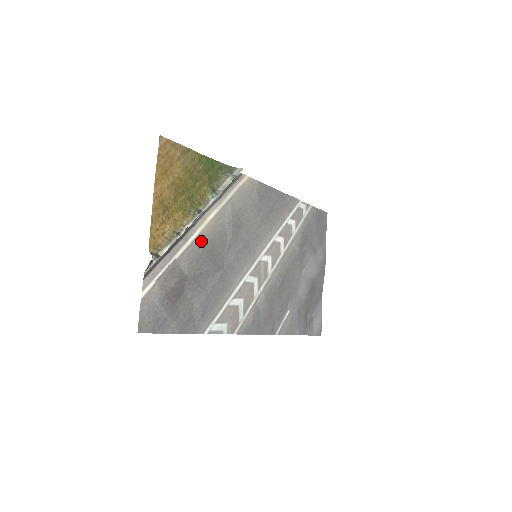
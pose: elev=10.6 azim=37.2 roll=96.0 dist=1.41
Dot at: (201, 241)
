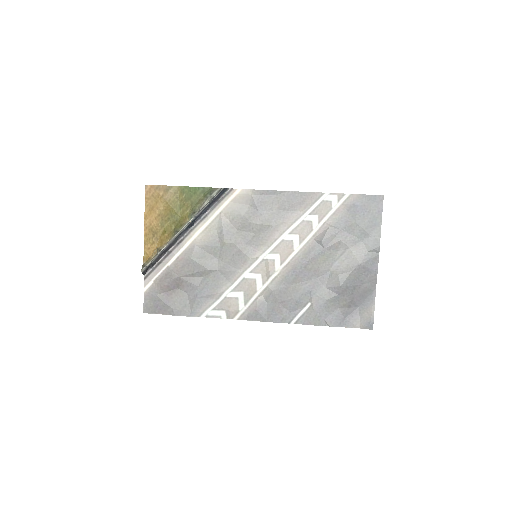
Dot at: (191, 251)
